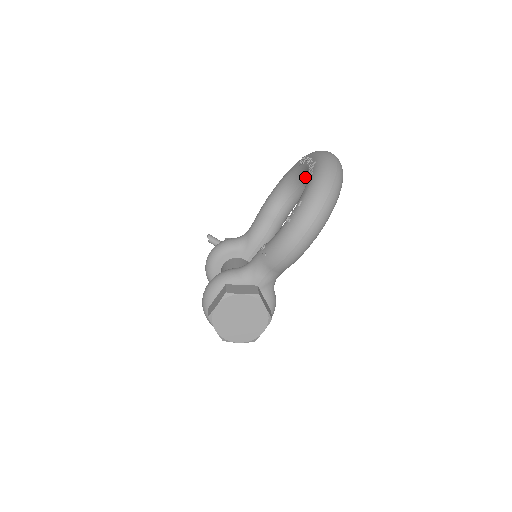
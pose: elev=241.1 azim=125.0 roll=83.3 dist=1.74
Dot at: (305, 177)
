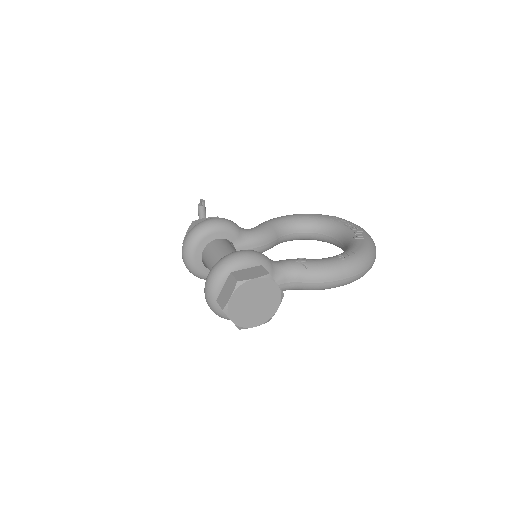
Dot at: (332, 231)
